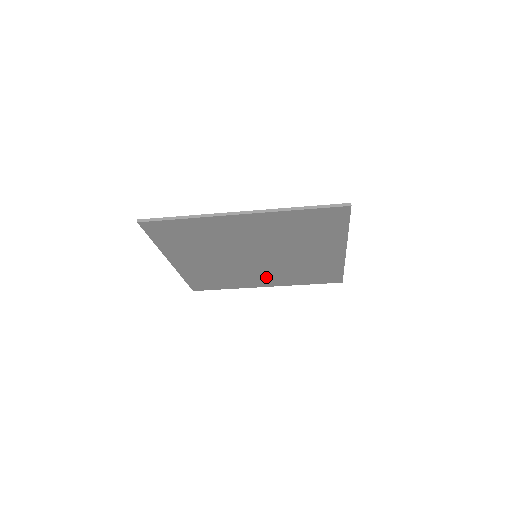
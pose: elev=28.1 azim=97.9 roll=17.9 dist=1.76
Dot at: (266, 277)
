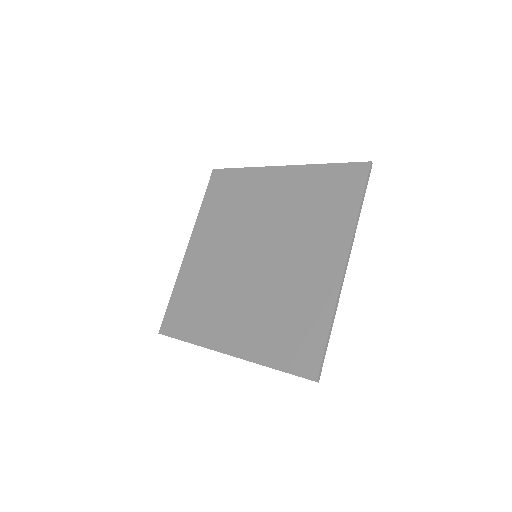
Dot at: (277, 197)
